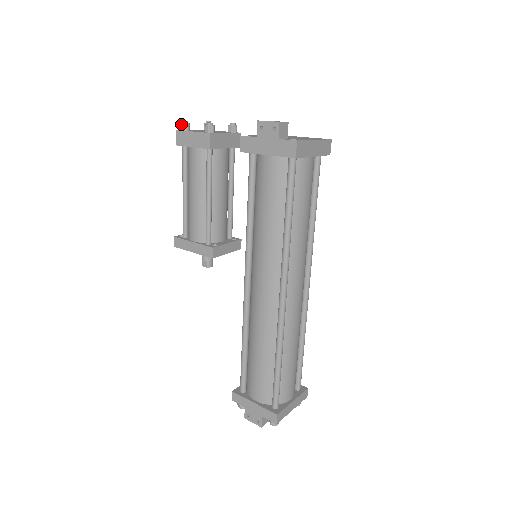
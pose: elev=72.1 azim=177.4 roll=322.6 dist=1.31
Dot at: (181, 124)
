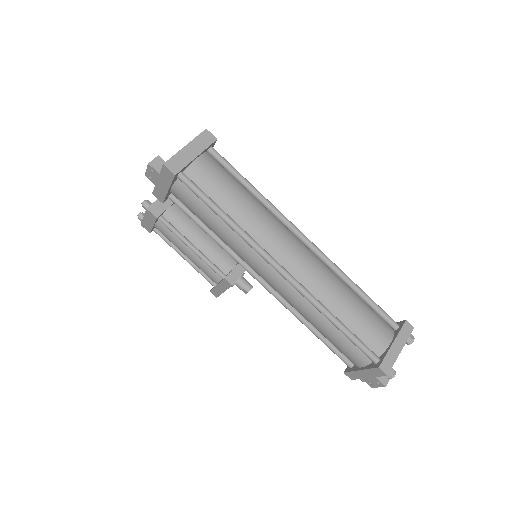
Dot at: occluded
